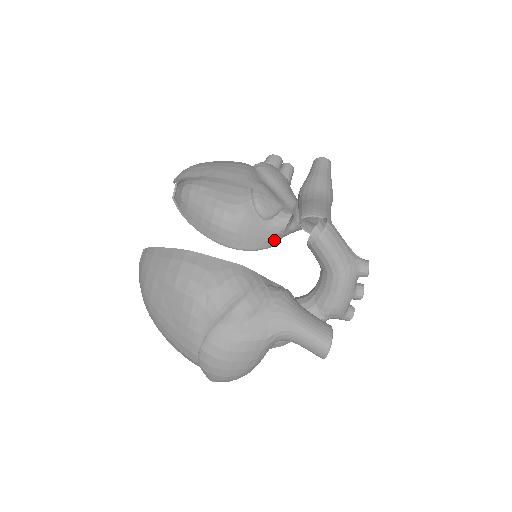
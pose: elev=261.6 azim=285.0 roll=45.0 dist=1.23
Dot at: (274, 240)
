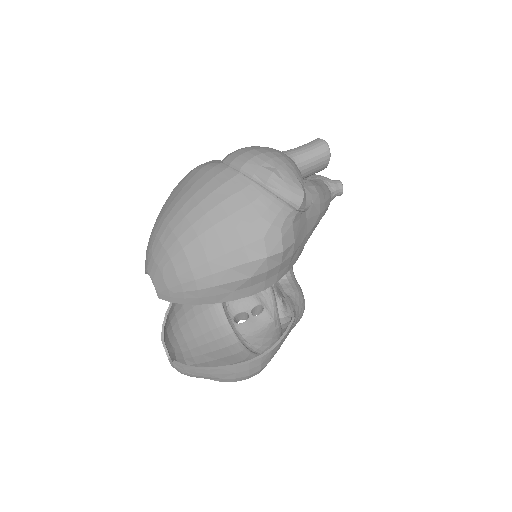
Dot at: occluded
